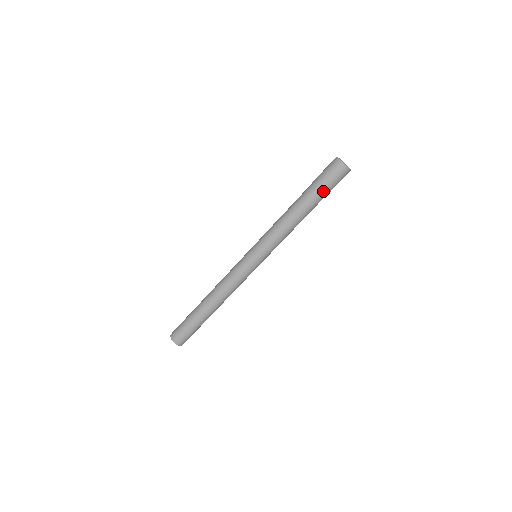
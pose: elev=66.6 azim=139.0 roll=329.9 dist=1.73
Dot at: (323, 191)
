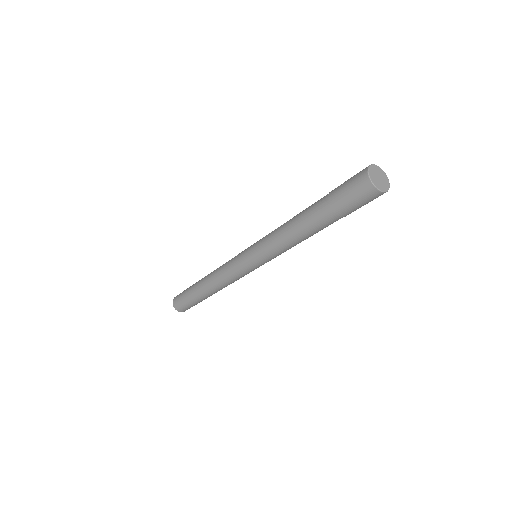
Dot at: (346, 215)
